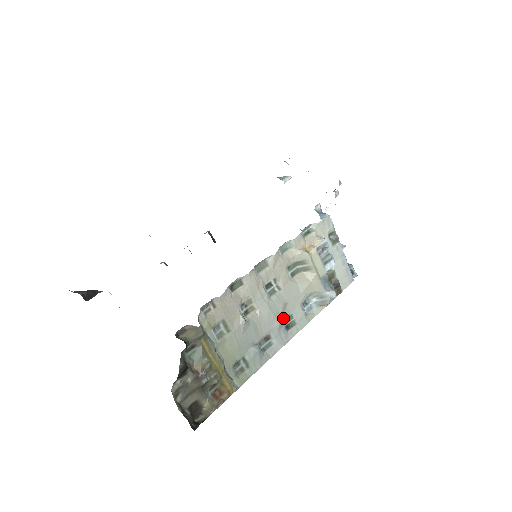
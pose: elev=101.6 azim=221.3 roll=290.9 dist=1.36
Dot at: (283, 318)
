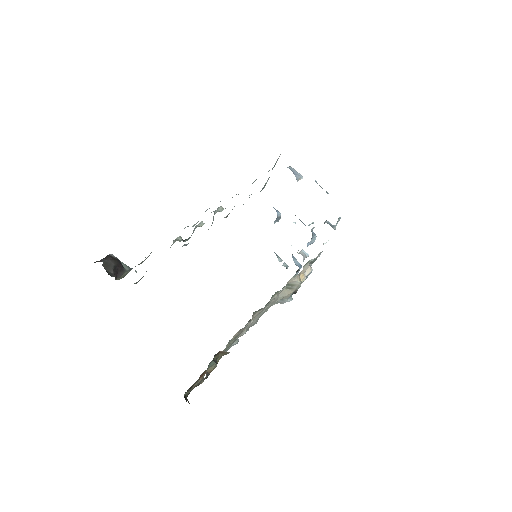
Dot at: occluded
